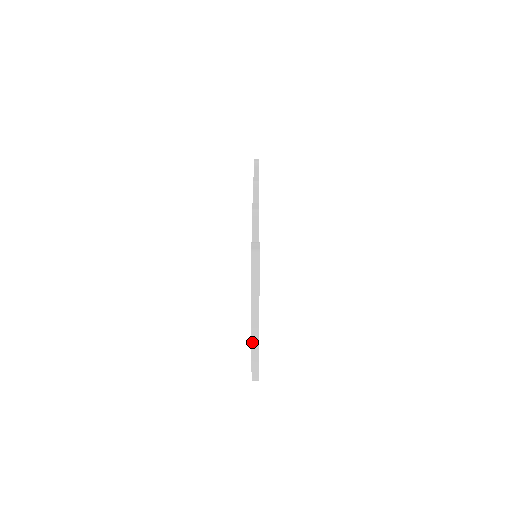
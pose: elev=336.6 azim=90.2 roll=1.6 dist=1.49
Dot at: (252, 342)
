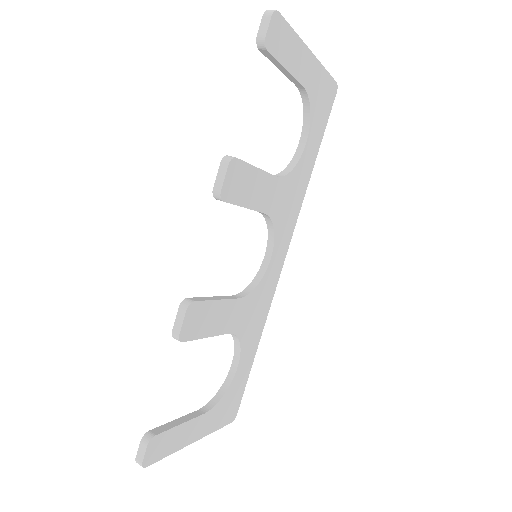
Dot at: occluded
